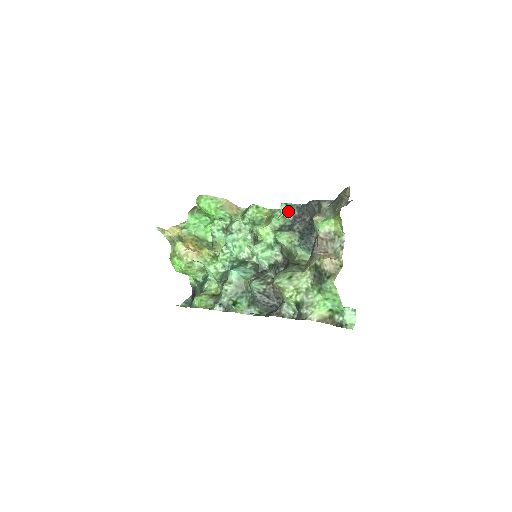
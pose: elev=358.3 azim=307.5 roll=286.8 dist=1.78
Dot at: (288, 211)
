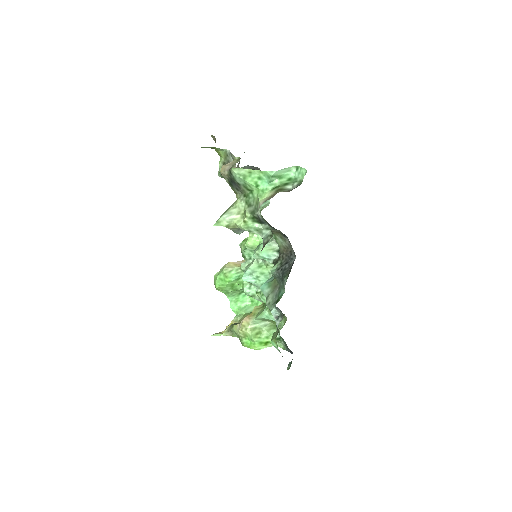
Dot at: occluded
